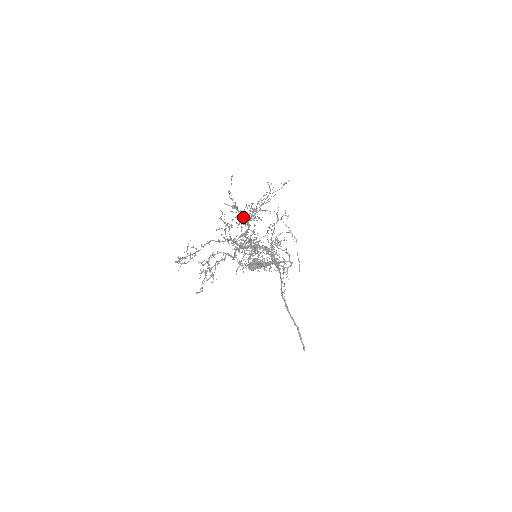
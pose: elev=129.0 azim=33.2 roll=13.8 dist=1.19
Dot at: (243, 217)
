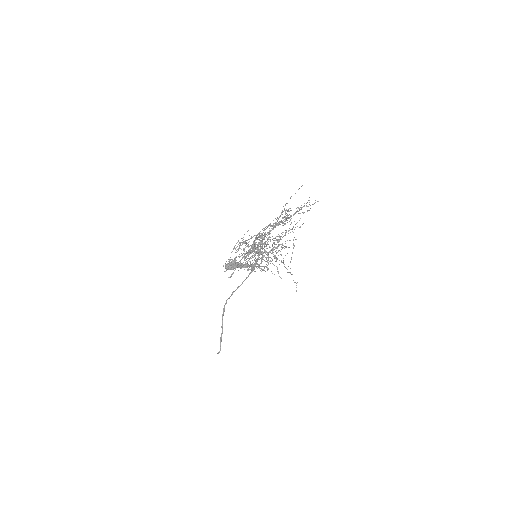
Dot at: occluded
